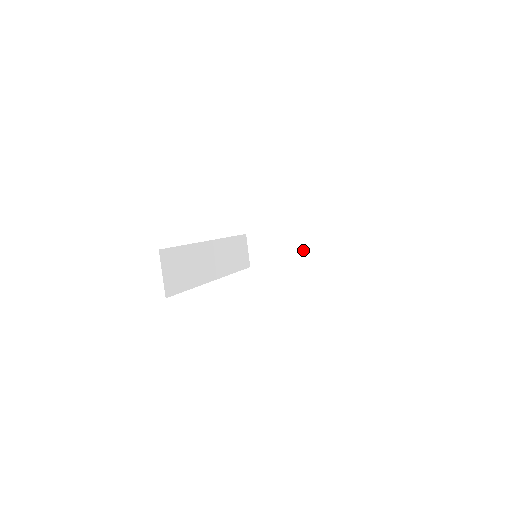
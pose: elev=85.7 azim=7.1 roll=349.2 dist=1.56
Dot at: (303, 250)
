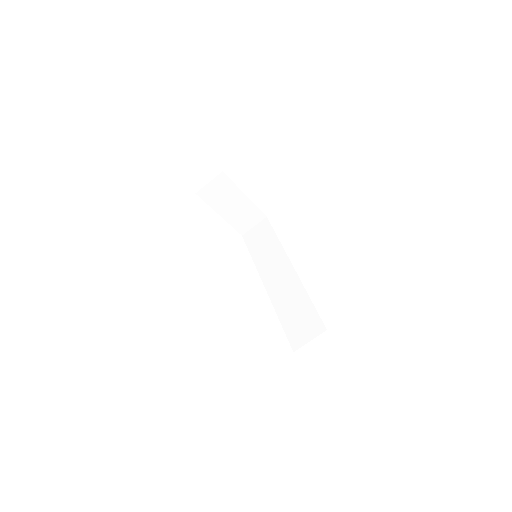
Dot at: (239, 218)
